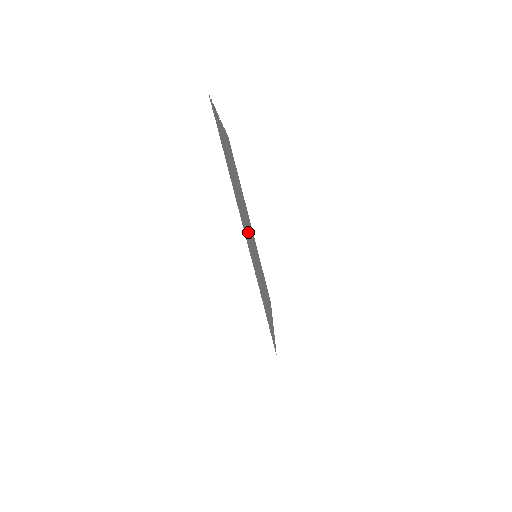
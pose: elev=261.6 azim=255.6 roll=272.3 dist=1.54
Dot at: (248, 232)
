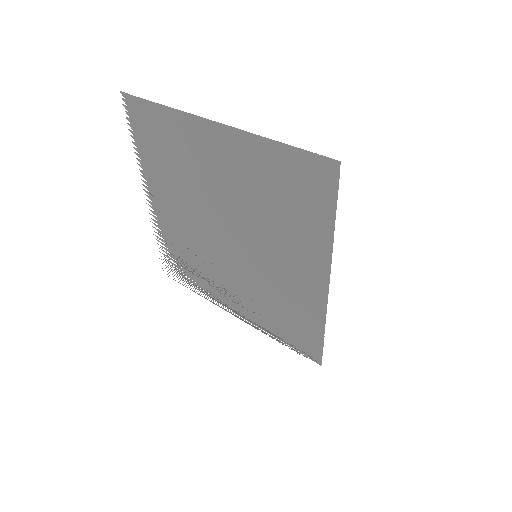
Dot at: (227, 203)
